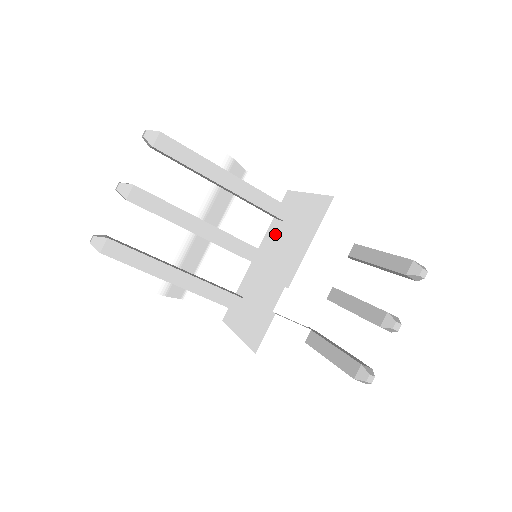
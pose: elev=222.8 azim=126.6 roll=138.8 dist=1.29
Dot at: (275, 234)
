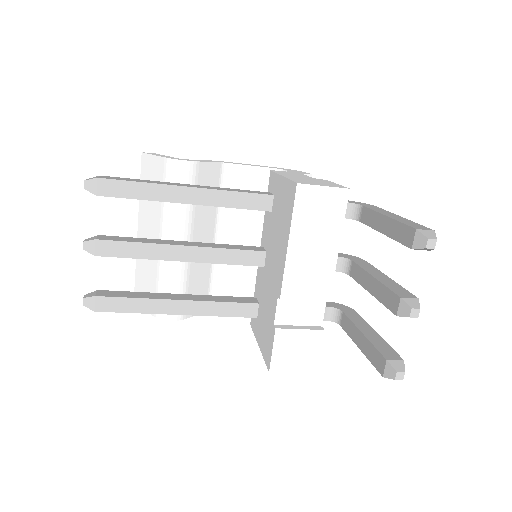
Dot at: (268, 227)
